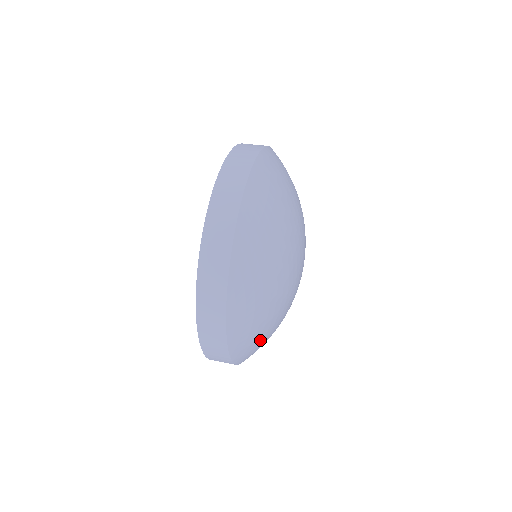
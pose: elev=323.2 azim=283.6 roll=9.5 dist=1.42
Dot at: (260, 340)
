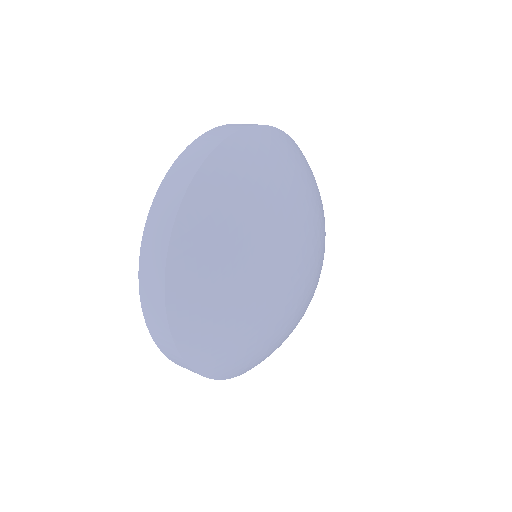
Dot at: (215, 256)
